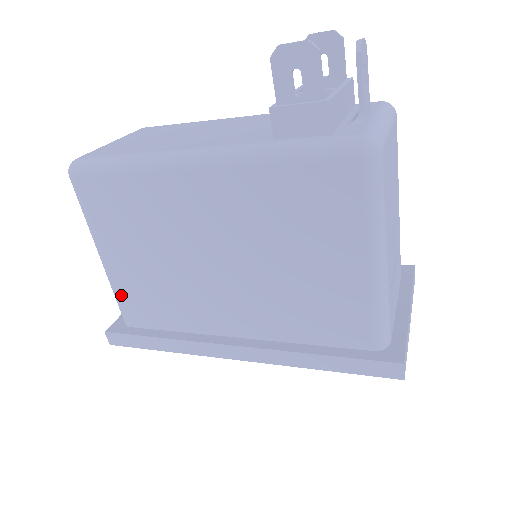
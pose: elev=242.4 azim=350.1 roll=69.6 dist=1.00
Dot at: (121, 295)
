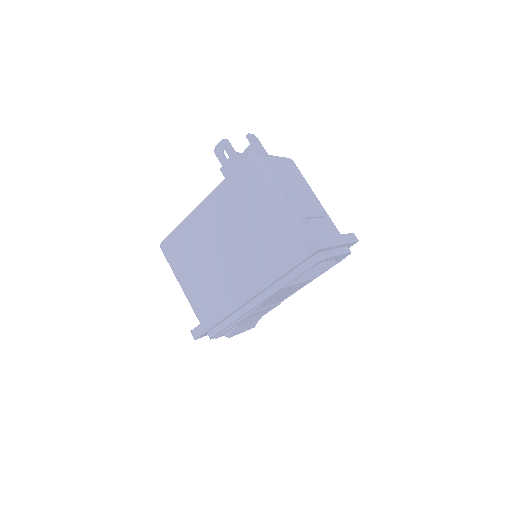
Dot at: (194, 303)
